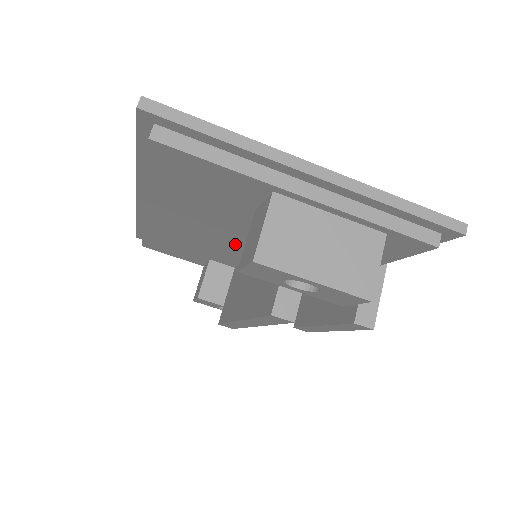
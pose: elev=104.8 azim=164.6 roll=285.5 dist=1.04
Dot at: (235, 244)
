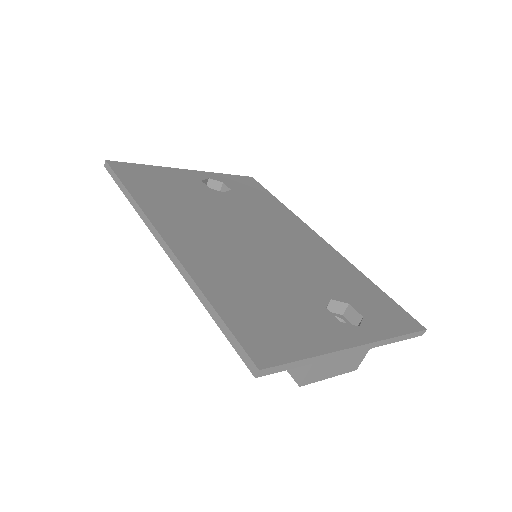
Dot at: occluded
